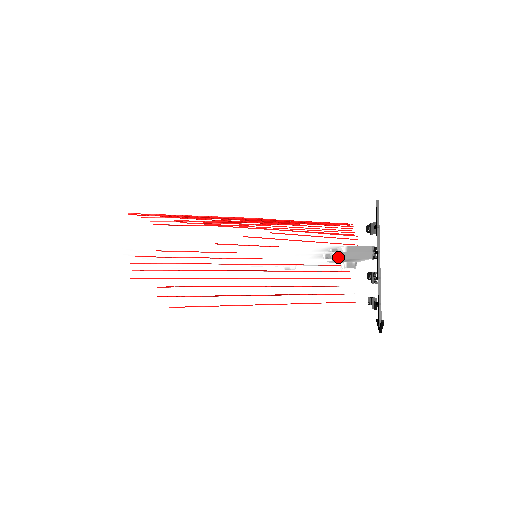
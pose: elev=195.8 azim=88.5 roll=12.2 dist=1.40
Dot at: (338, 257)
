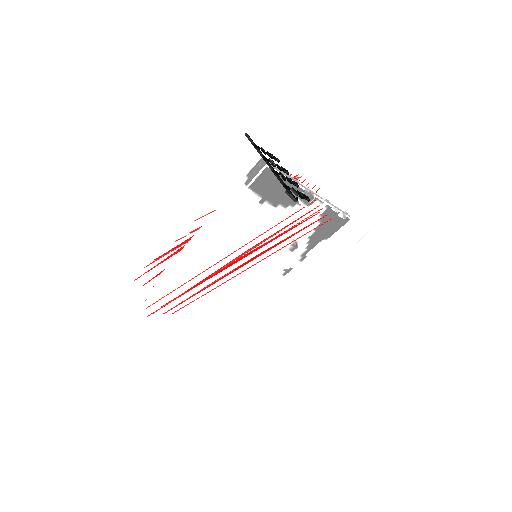
Dot at: (246, 188)
